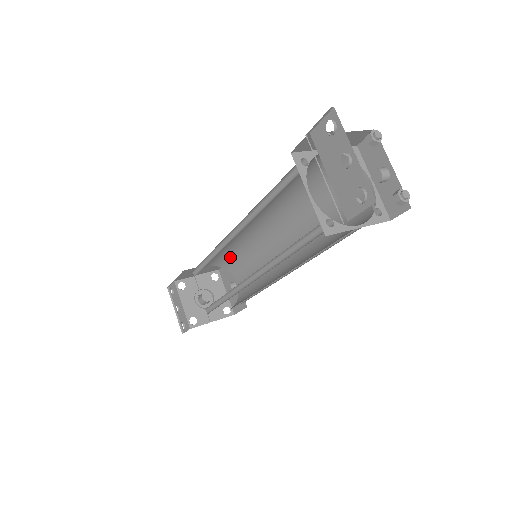
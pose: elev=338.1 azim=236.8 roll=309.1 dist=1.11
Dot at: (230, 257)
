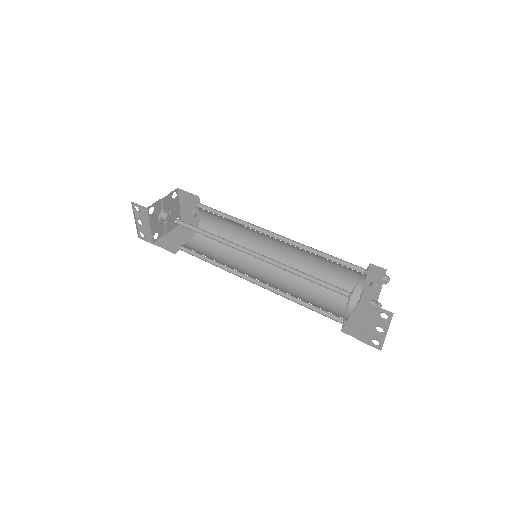
Dot at: occluded
